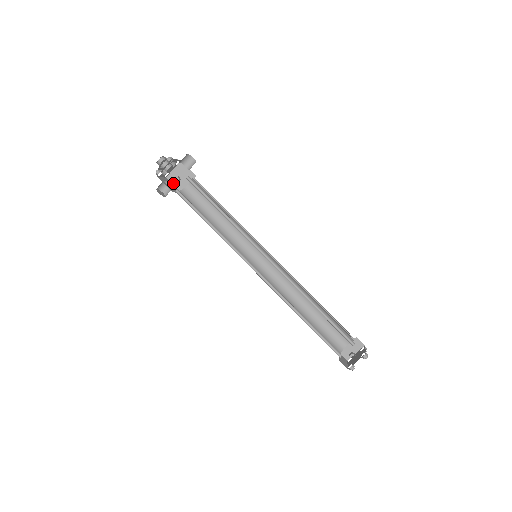
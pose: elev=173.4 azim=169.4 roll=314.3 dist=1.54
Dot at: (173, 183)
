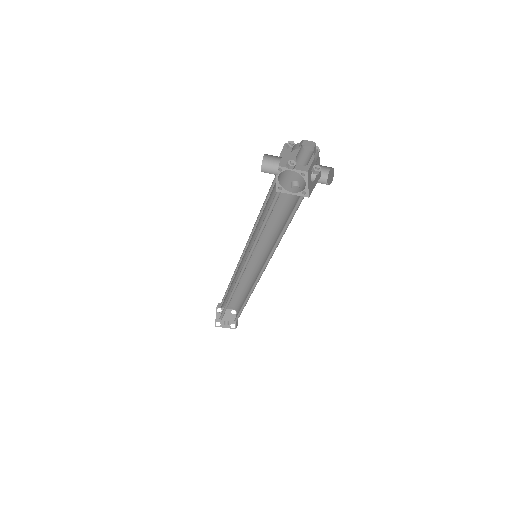
Dot at: (283, 153)
